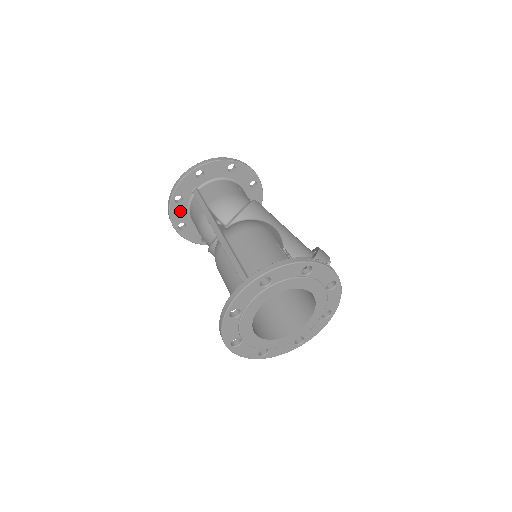
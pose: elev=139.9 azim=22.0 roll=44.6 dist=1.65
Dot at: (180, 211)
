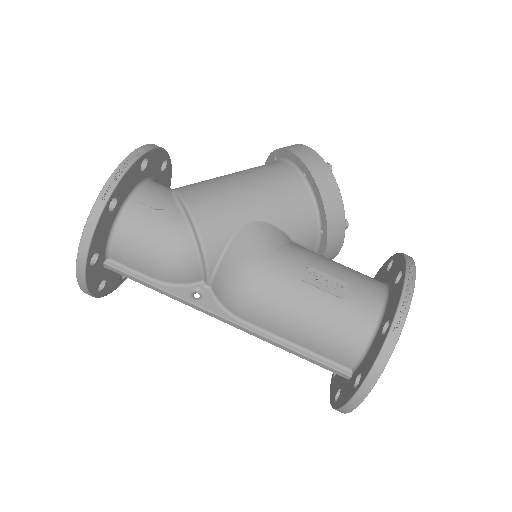
Dot at: (112, 280)
